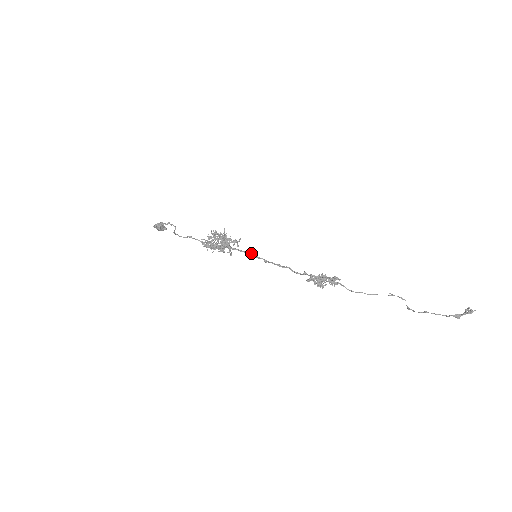
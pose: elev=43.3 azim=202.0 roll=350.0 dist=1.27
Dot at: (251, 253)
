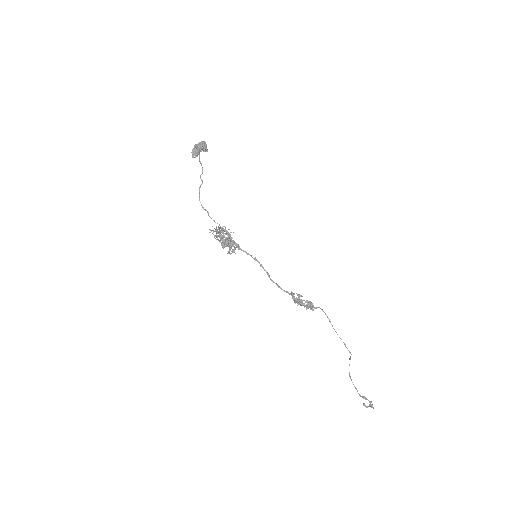
Dot at: (250, 255)
